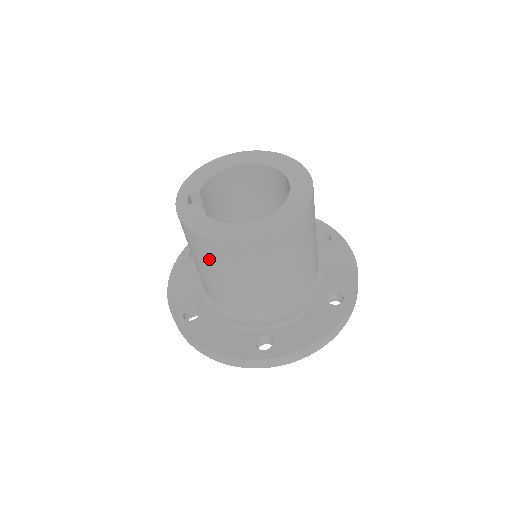
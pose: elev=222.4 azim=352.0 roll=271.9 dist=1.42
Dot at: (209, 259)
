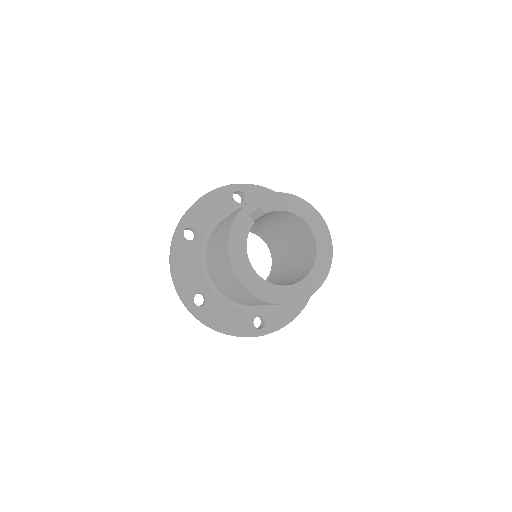
Dot at: (221, 253)
